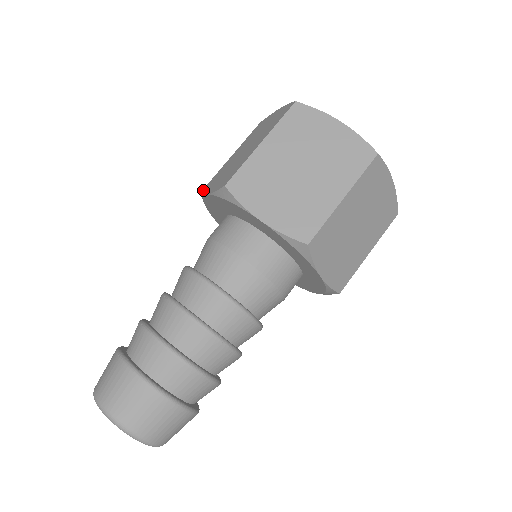
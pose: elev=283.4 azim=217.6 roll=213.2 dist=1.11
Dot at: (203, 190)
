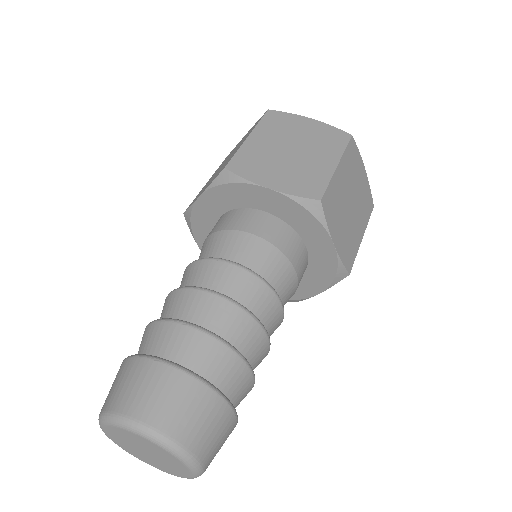
Dot at: occluded
